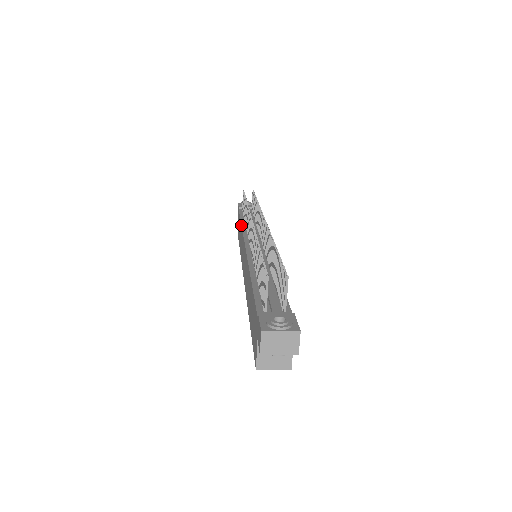
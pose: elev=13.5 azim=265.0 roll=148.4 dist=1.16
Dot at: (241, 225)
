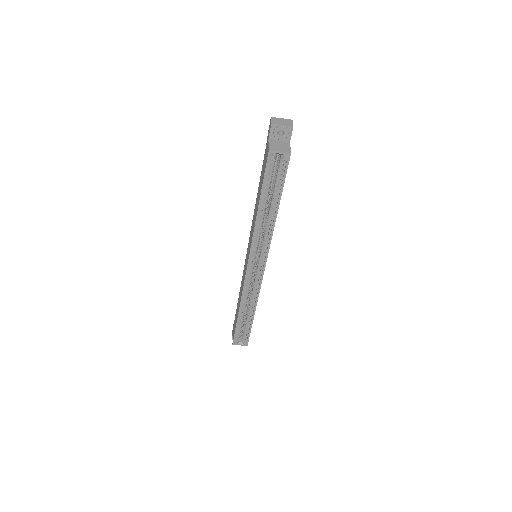
Dot at: occluded
